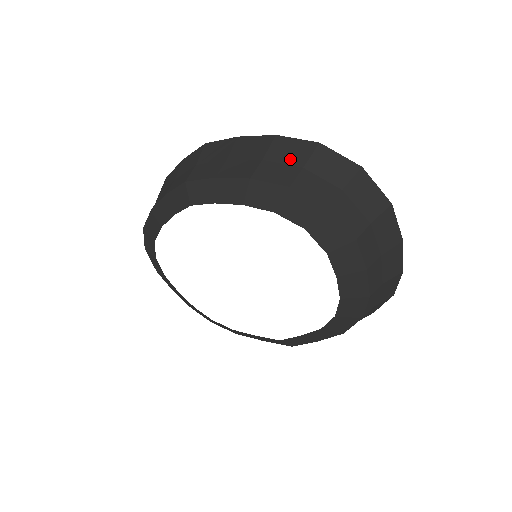
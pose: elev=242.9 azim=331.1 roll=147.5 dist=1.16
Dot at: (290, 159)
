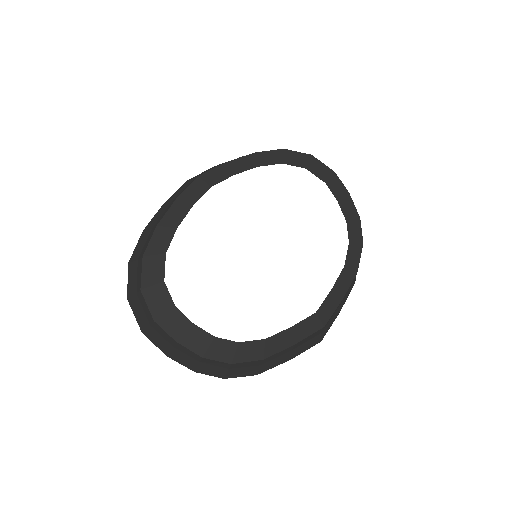
Dot at: occluded
